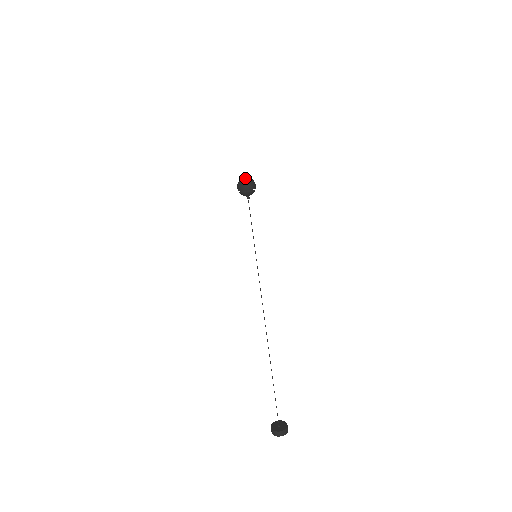
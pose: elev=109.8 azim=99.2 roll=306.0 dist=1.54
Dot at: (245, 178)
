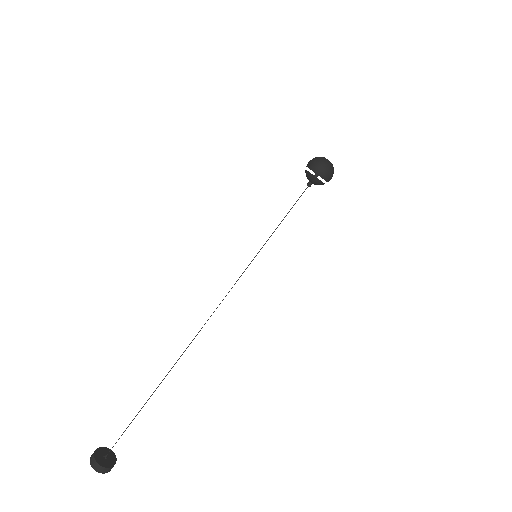
Dot at: (327, 159)
